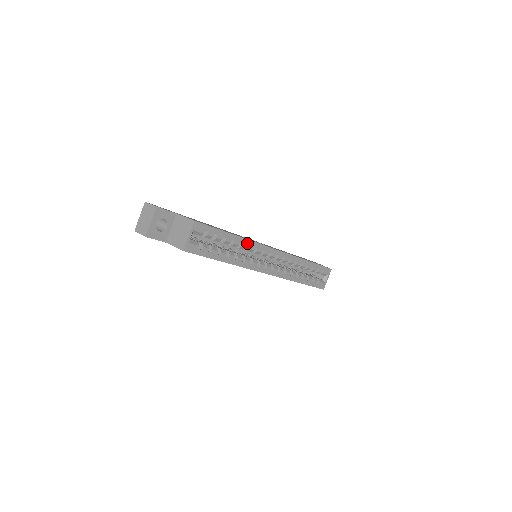
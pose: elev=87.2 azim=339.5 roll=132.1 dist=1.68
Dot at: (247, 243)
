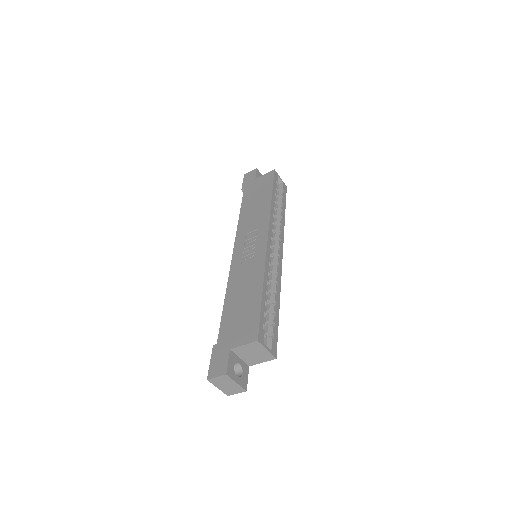
Dot at: (266, 275)
